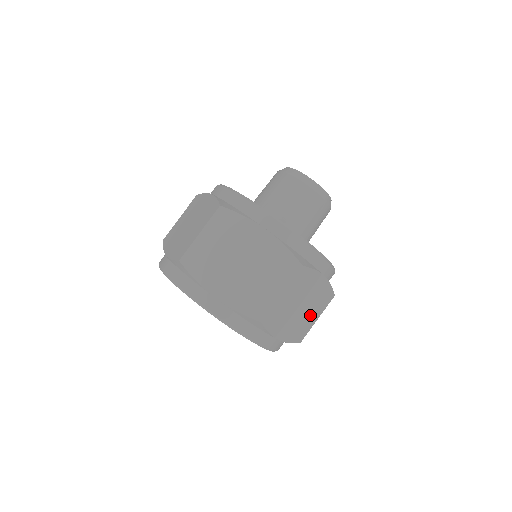
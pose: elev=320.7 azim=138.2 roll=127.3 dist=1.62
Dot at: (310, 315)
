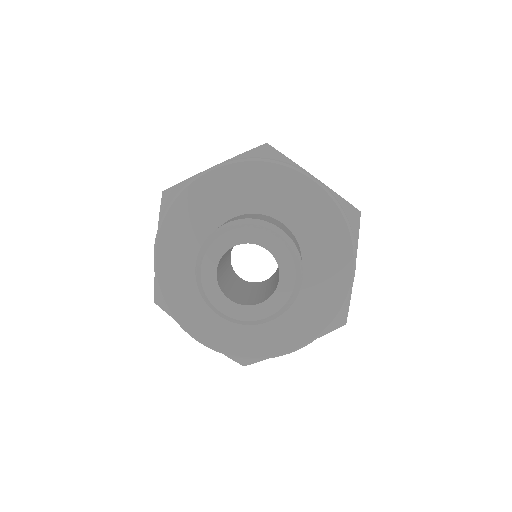
Dot at: occluded
